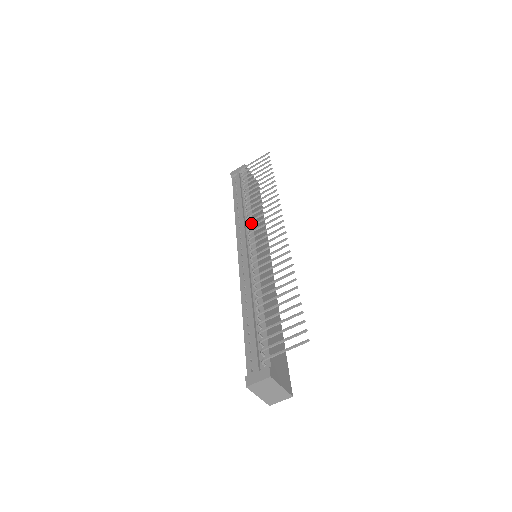
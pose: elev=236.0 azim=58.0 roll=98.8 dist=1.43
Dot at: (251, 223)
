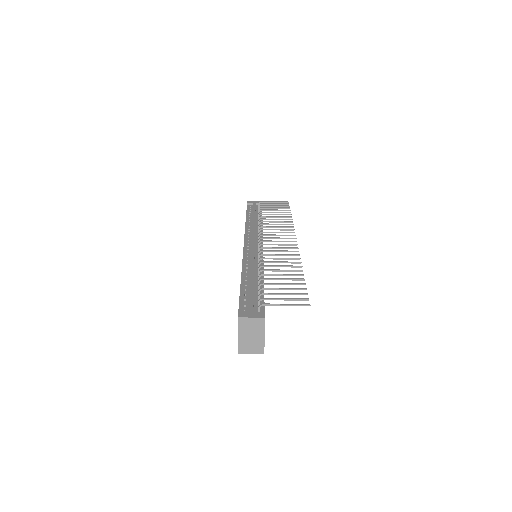
Dot at: (261, 233)
